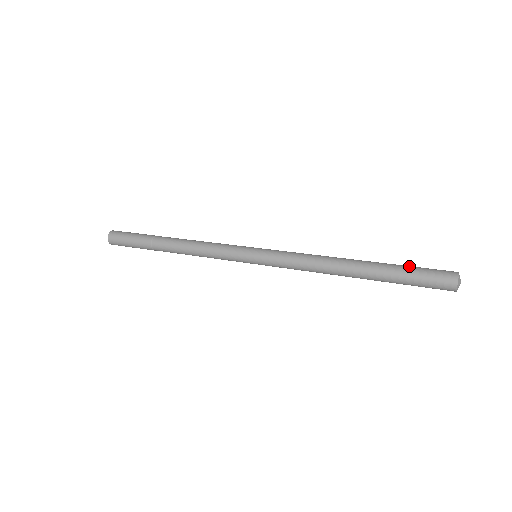
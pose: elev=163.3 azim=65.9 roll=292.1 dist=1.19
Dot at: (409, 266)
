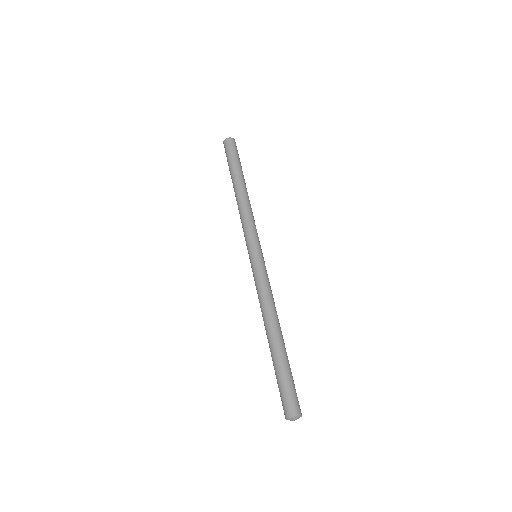
Dot at: (279, 378)
